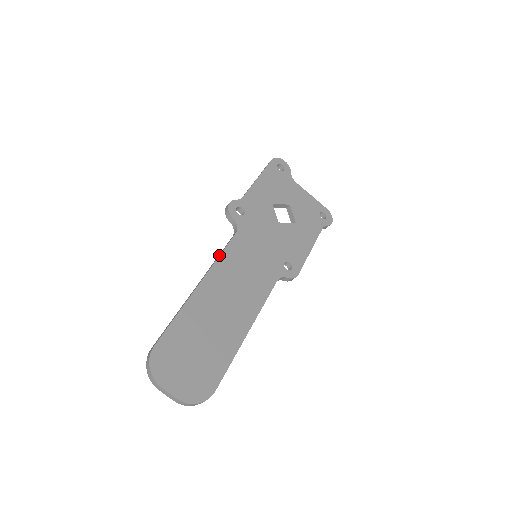
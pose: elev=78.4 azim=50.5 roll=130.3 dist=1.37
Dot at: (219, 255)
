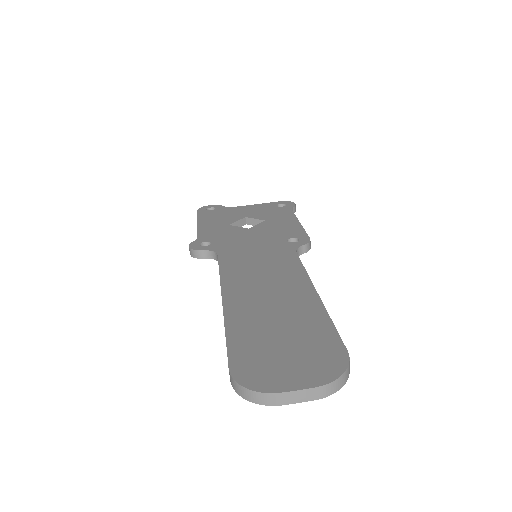
Dot at: occluded
